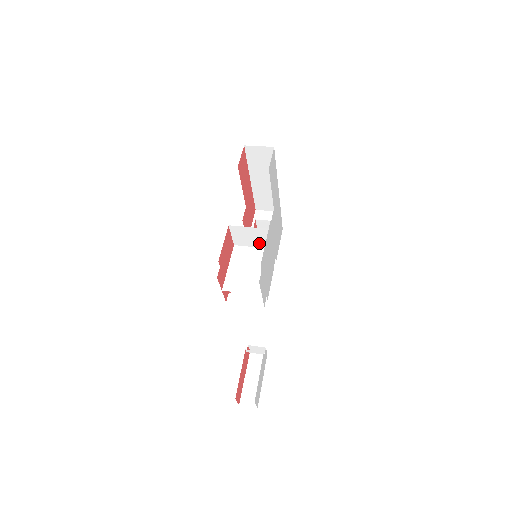
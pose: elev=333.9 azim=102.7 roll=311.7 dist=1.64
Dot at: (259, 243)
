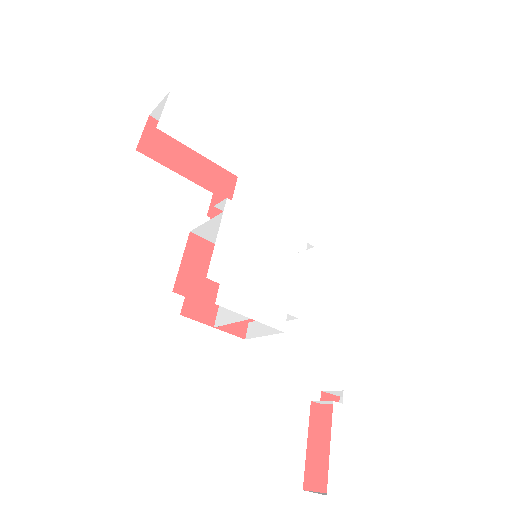
Dot at: occluded
